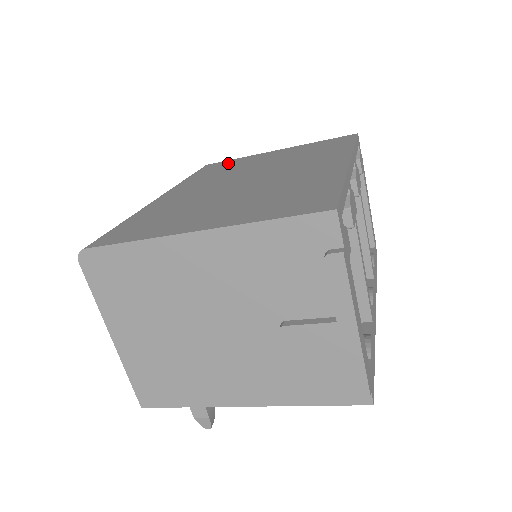
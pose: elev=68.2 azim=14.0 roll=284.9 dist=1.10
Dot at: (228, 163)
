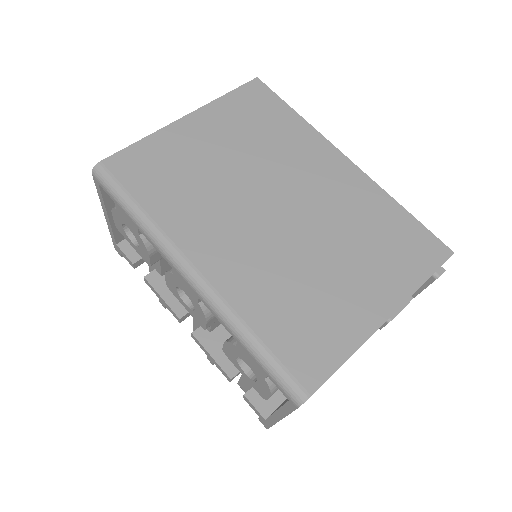
Dot at: (151, 158)
